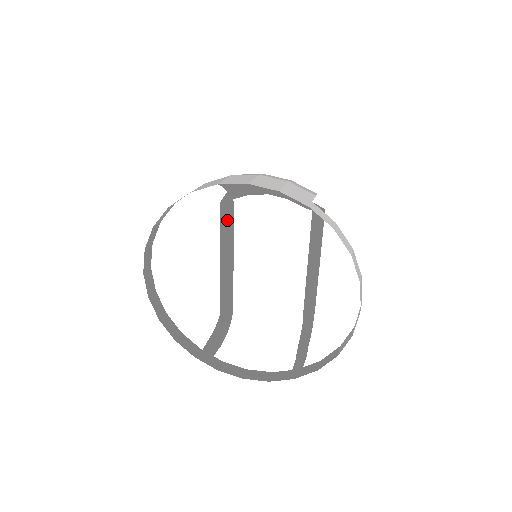
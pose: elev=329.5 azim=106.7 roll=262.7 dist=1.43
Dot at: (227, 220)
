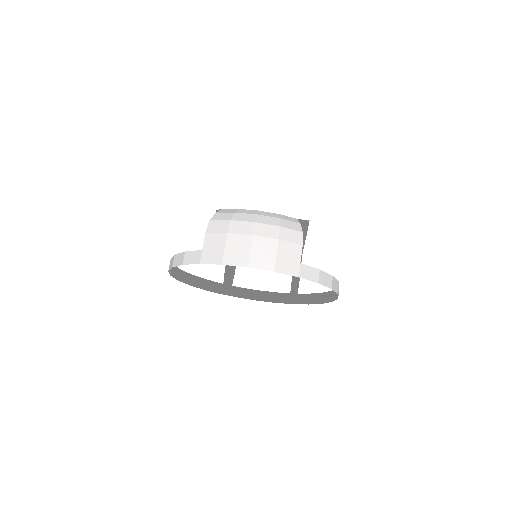
Dot at: occluded
